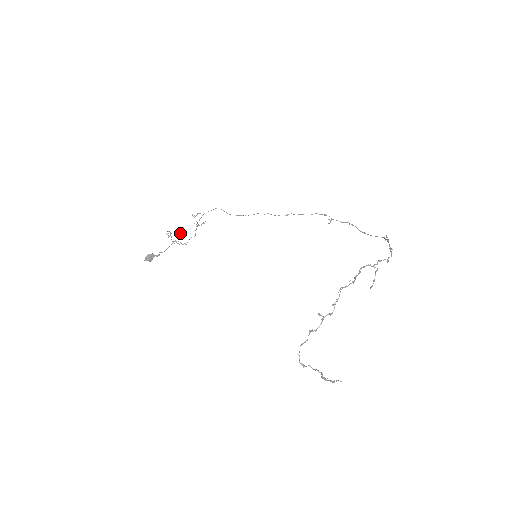
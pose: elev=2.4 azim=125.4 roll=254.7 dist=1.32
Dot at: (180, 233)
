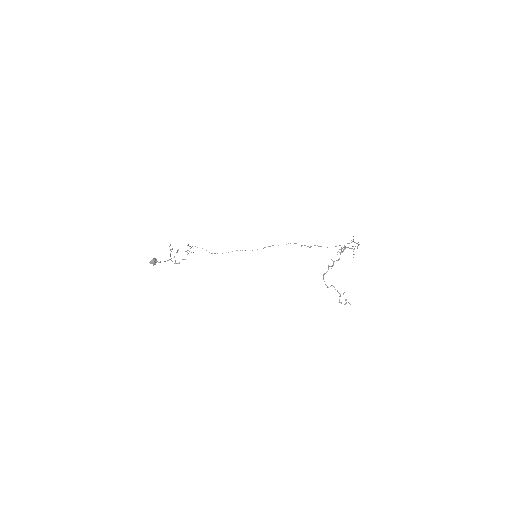
Dot at: (177, 252)
